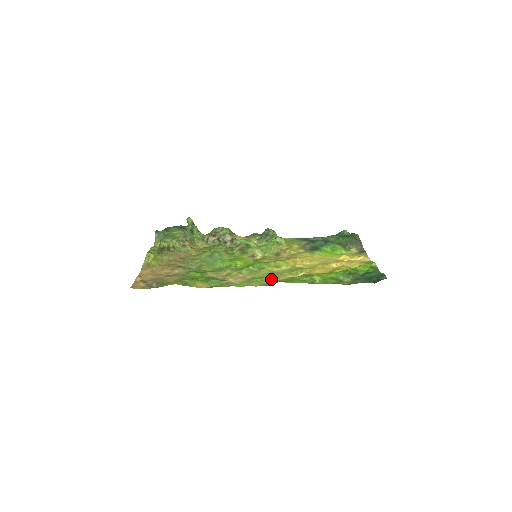
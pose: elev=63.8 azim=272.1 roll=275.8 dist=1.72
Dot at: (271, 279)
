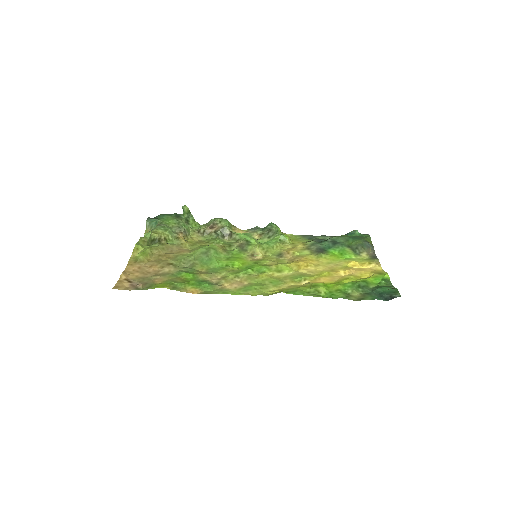
Dot at: (271, 287)
